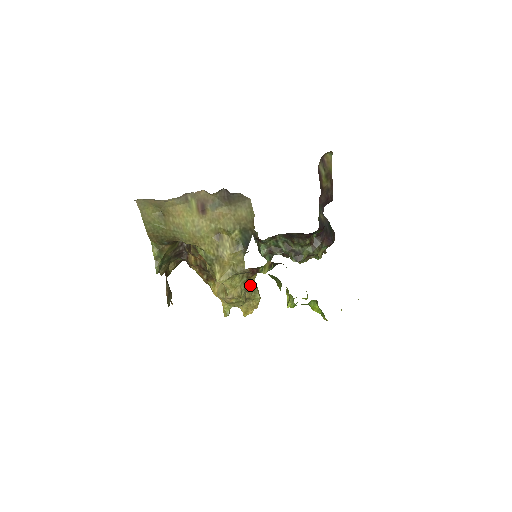
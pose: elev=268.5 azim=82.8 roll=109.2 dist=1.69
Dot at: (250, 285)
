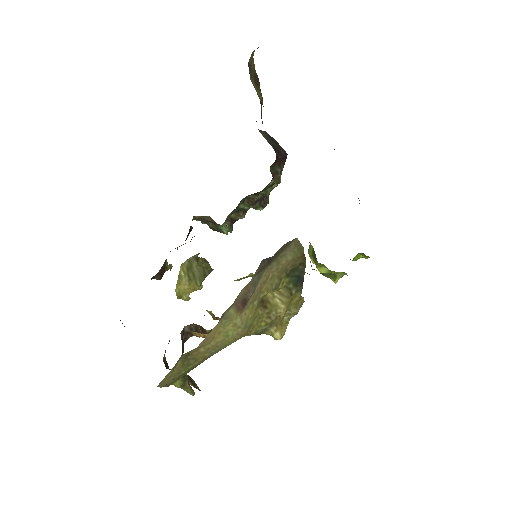
Dot at: occluded
